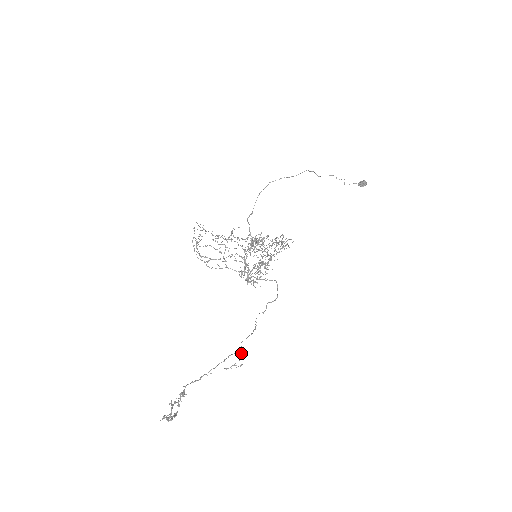
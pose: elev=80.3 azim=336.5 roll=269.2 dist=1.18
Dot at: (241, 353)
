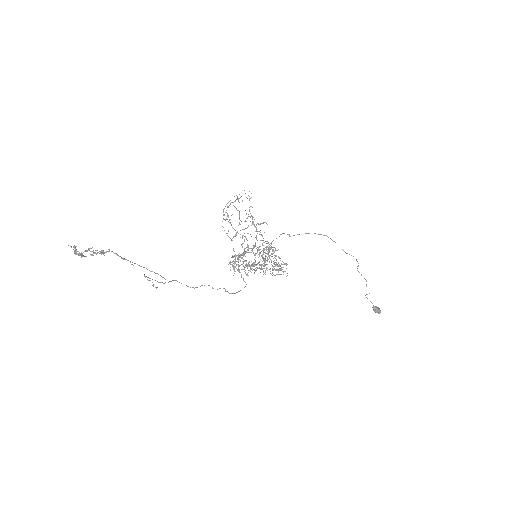
Dot at: occluded
